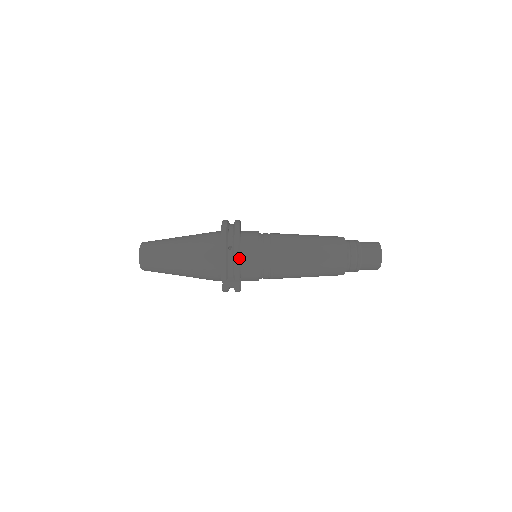
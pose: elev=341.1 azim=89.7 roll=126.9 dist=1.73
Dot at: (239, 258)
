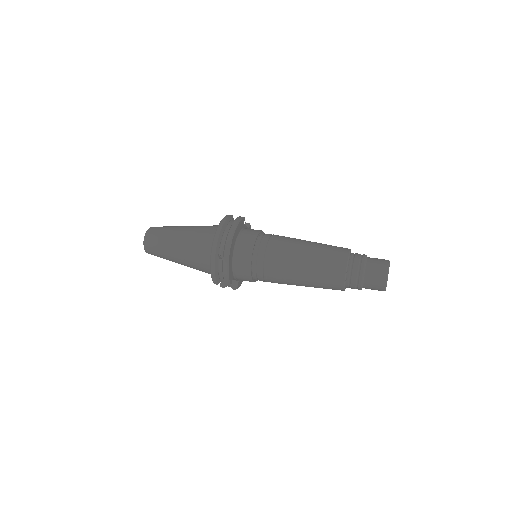
Dot at: (228, 270)
